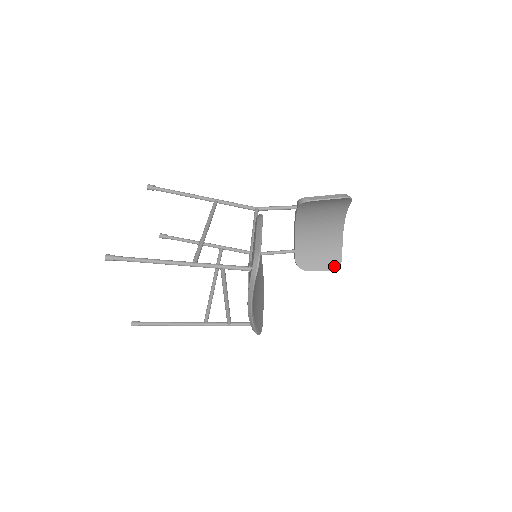
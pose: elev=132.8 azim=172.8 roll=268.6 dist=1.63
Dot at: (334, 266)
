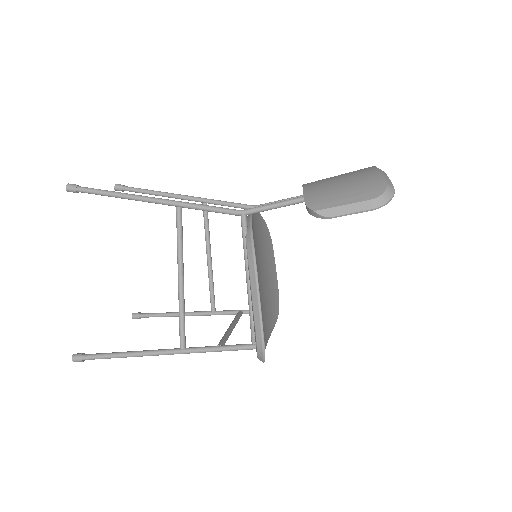
Dot at: occluded
